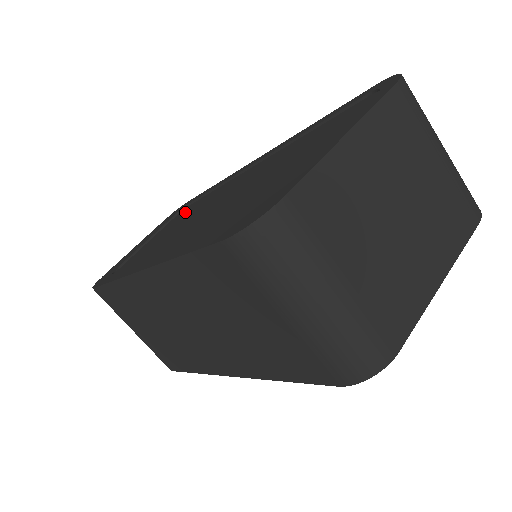
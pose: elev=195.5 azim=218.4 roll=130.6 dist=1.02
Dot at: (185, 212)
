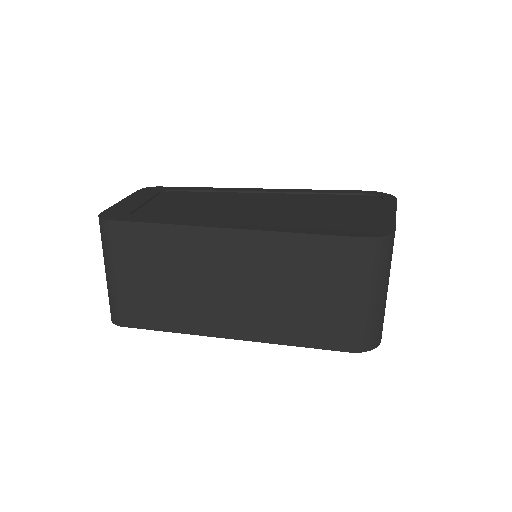
Dot at: (183, 196)
